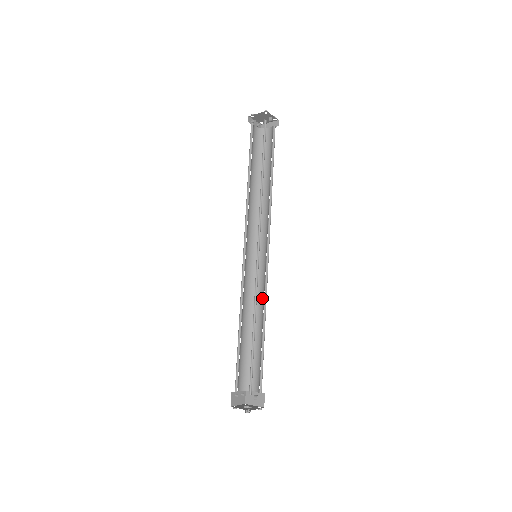
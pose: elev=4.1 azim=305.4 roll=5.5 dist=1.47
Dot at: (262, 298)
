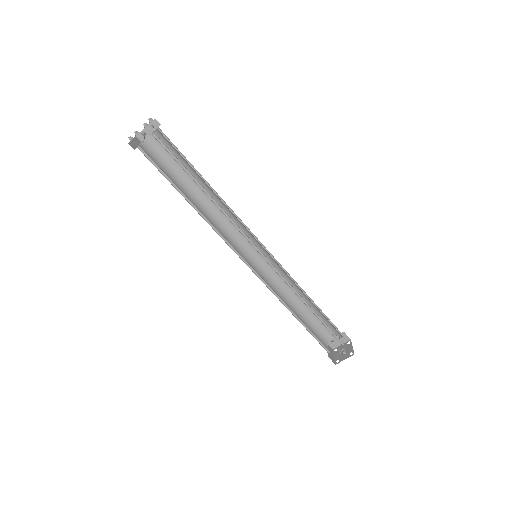
Dot at: occluded
